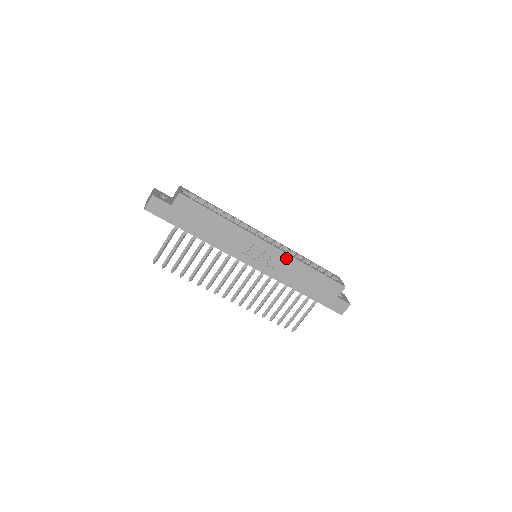
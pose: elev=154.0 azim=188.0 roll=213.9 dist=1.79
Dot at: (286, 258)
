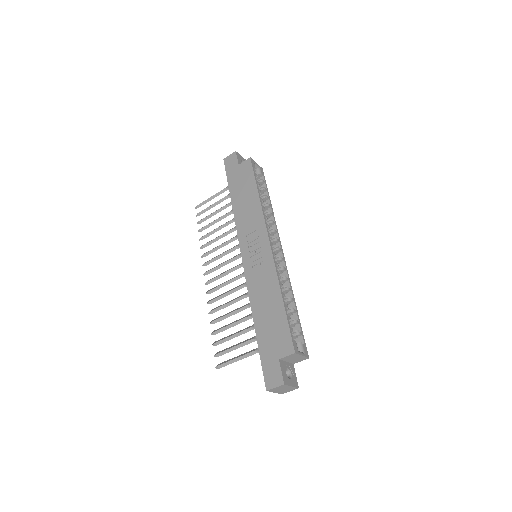
Dot at: (271, 268)
